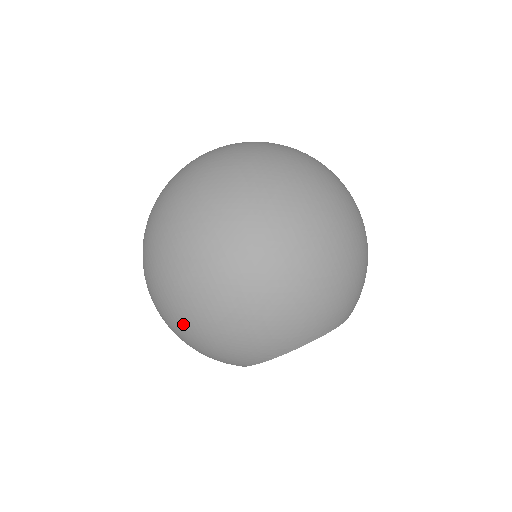
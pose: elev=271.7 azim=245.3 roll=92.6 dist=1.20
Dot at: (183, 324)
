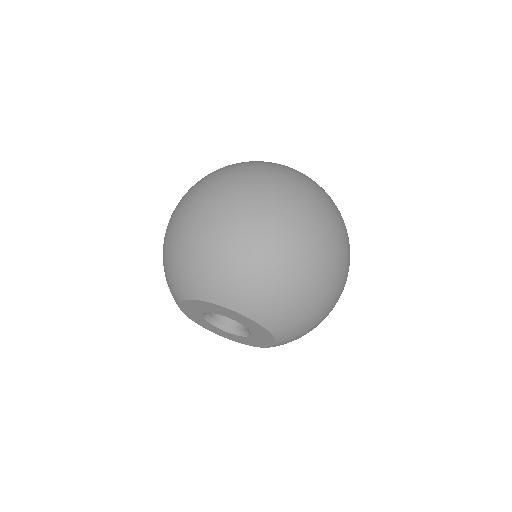
Dot at: (180, 227)
